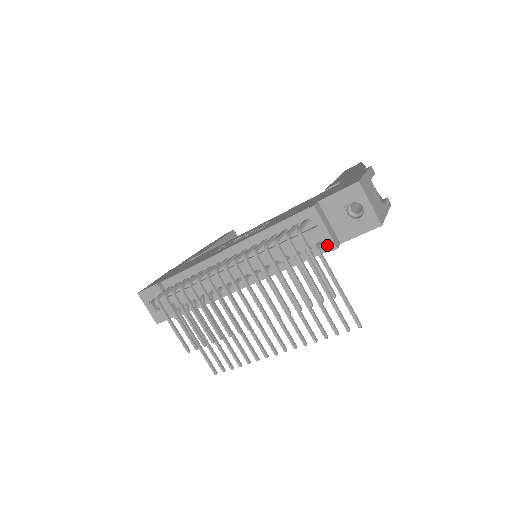
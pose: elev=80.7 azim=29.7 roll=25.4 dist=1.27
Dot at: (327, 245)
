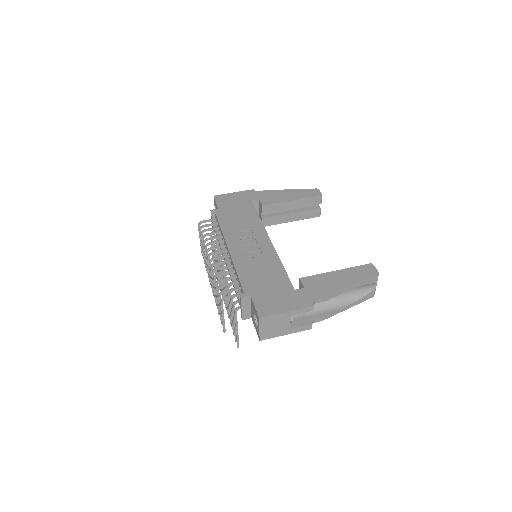
Dot at: occluded
